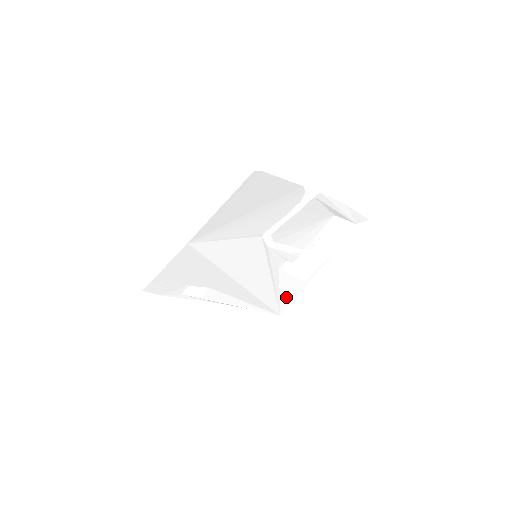
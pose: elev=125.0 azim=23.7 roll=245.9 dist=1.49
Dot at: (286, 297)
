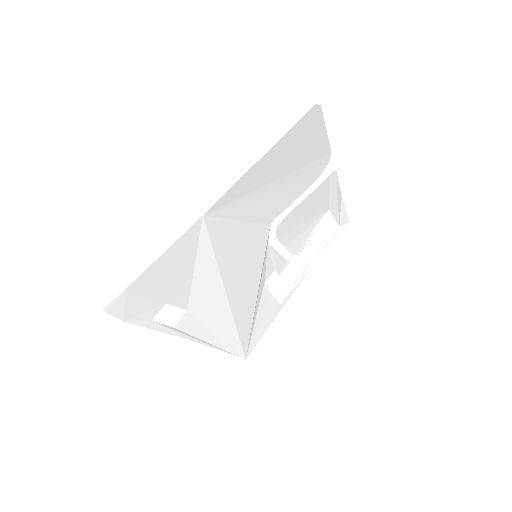
Dot at: (258, 329)
